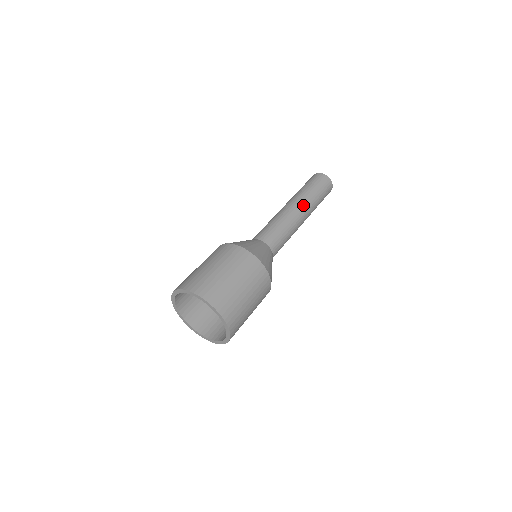
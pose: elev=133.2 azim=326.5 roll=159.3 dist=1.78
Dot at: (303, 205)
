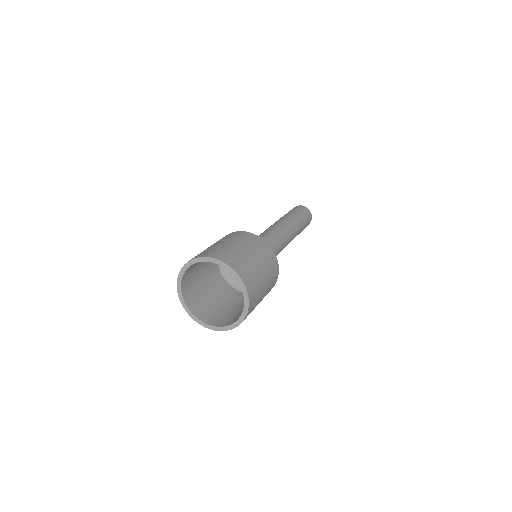
Dot at: occluded
